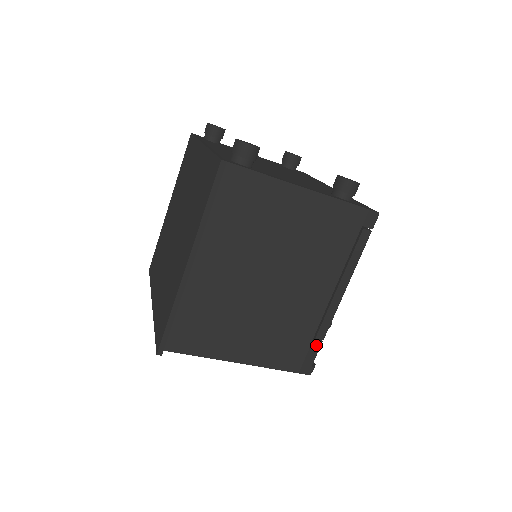
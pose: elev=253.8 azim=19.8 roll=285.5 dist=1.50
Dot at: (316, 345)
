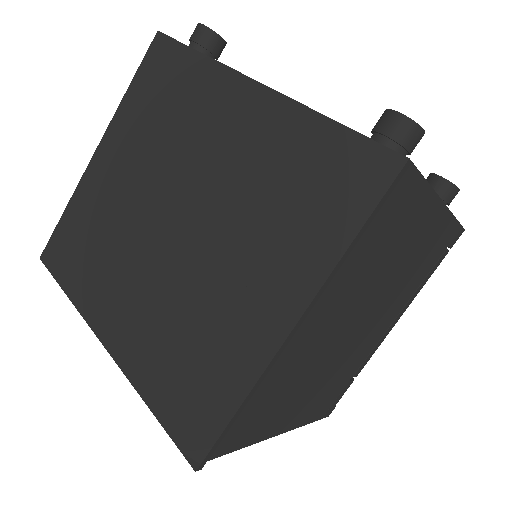
Dot at: (349, 384)
